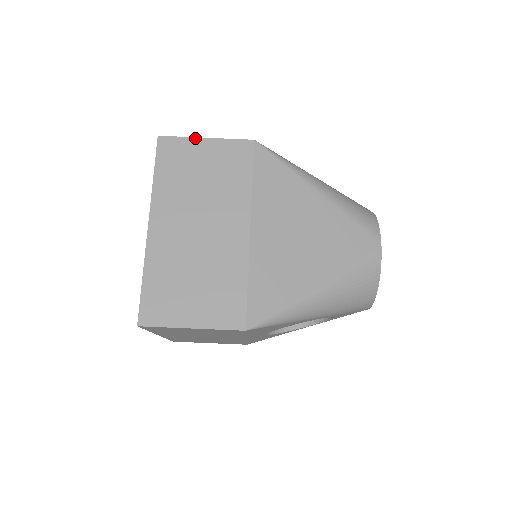
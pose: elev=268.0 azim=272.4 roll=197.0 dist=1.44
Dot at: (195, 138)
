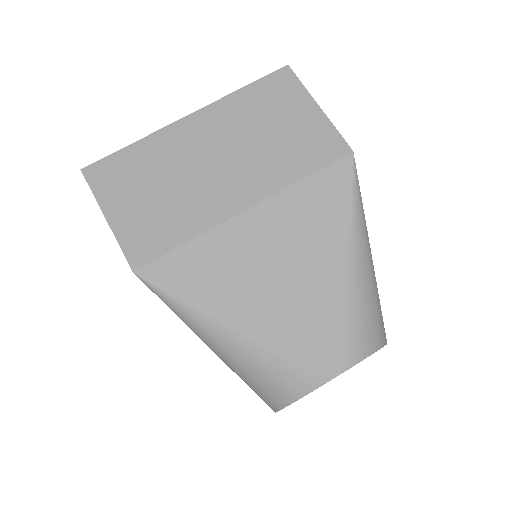
Dot at: (311, 97)
